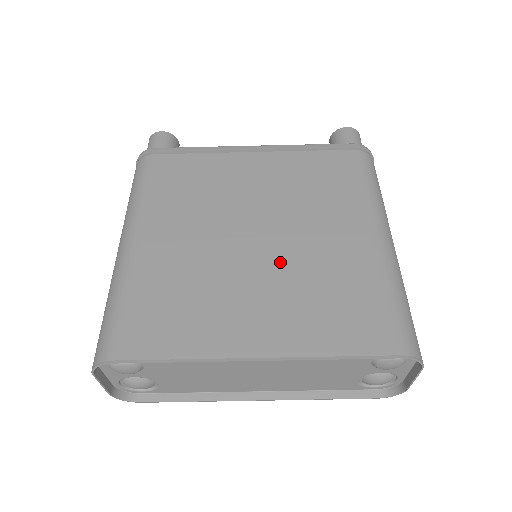
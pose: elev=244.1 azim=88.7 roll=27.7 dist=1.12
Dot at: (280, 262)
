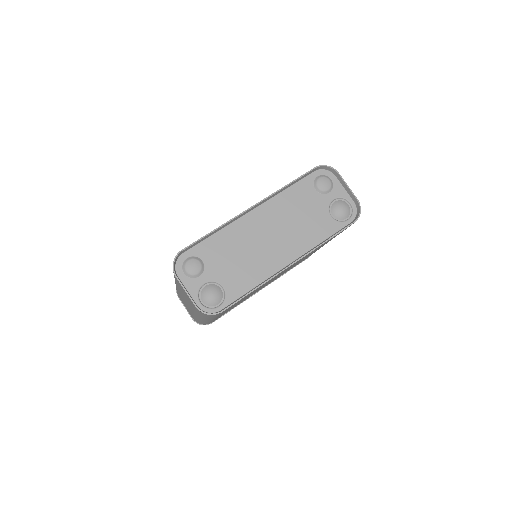
Dot at: occluded
